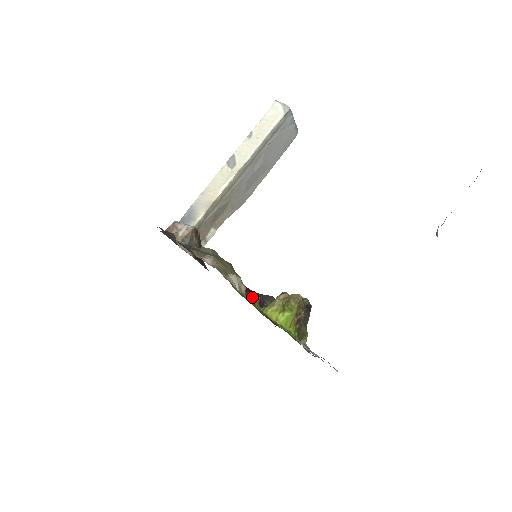
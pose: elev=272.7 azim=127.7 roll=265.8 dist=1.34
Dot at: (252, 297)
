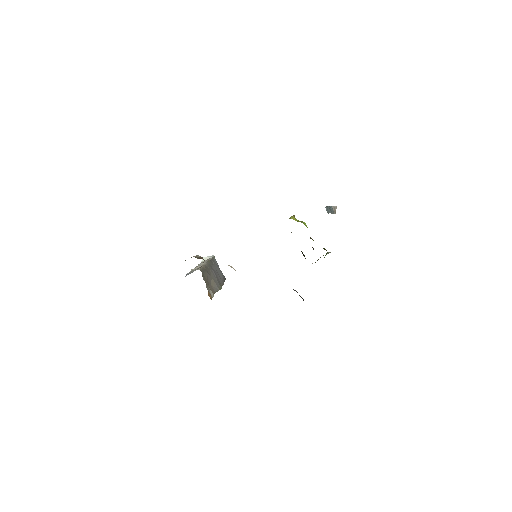
Dot at: occluded
